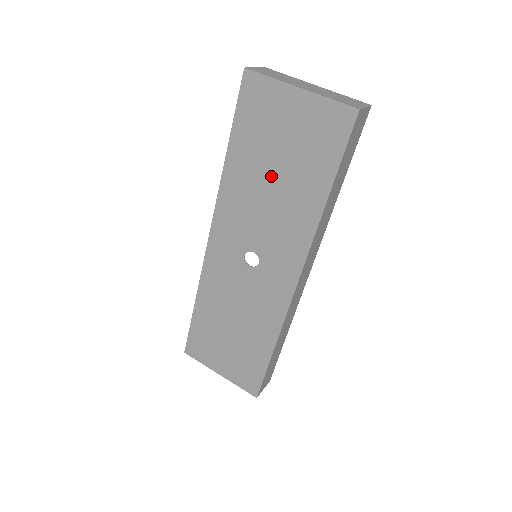
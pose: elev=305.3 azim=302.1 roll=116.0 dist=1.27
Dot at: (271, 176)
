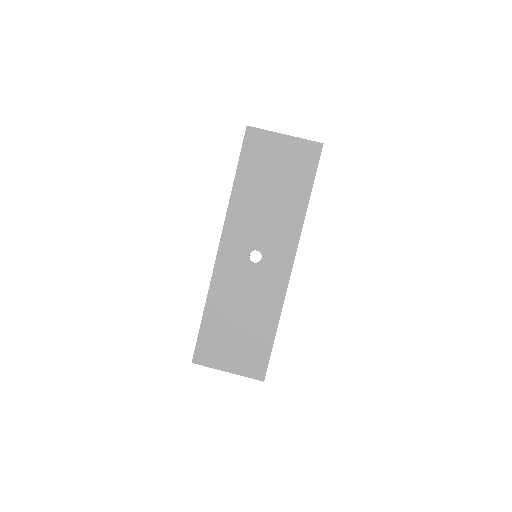
Dot at: (269, 192)
